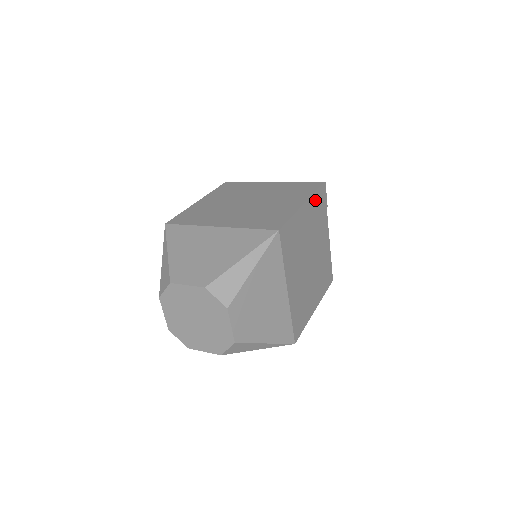
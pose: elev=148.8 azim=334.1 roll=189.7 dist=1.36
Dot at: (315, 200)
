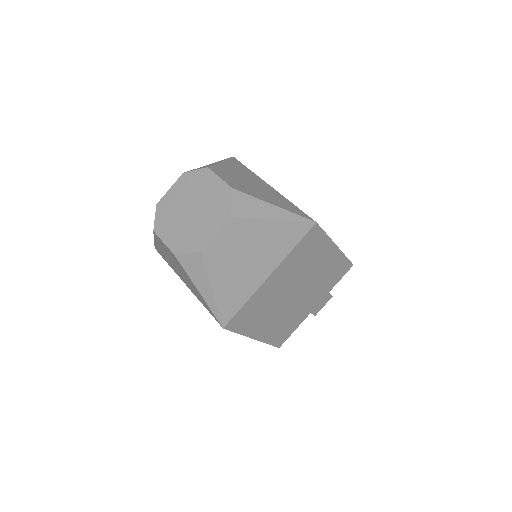
Dot at: occluded
